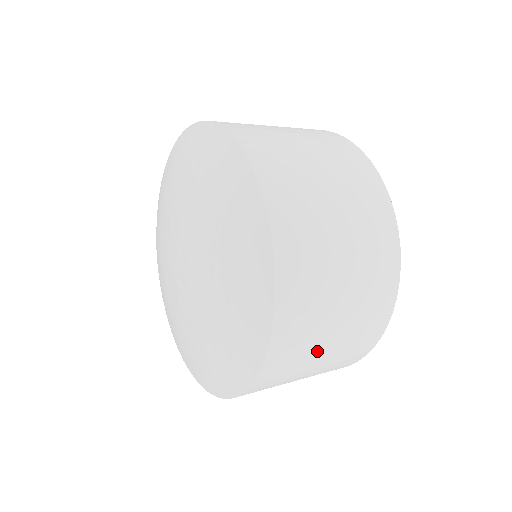
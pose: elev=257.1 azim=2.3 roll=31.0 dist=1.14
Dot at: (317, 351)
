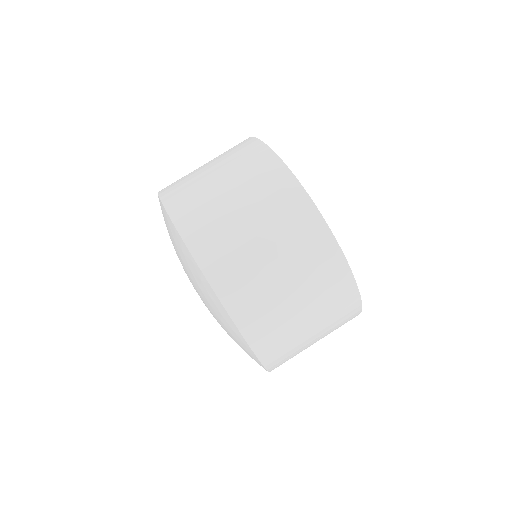
Dot at: (295, 321)
